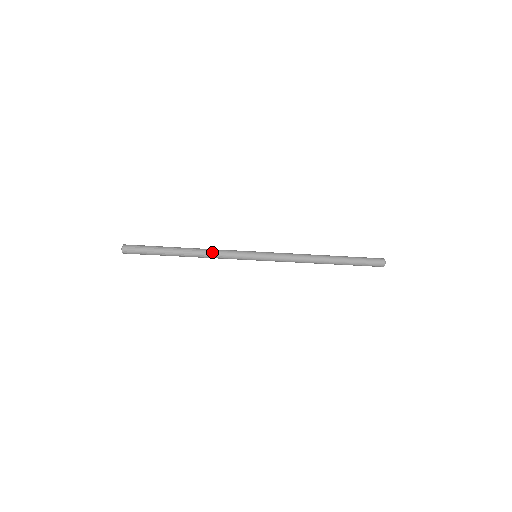
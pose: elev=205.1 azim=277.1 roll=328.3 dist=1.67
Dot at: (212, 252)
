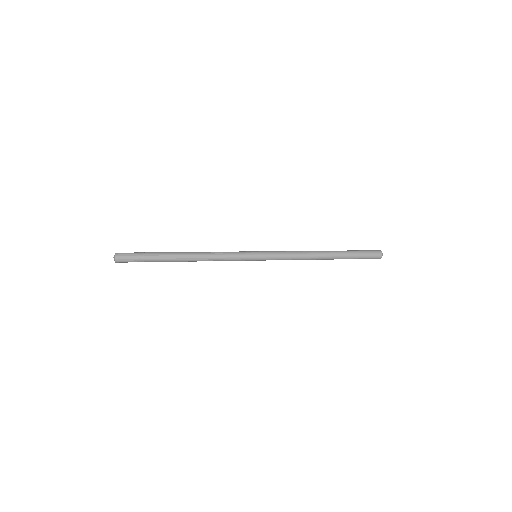
Dot at: (211, 255)
